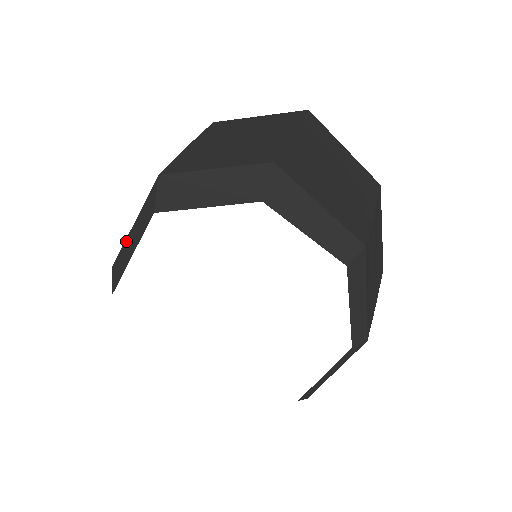
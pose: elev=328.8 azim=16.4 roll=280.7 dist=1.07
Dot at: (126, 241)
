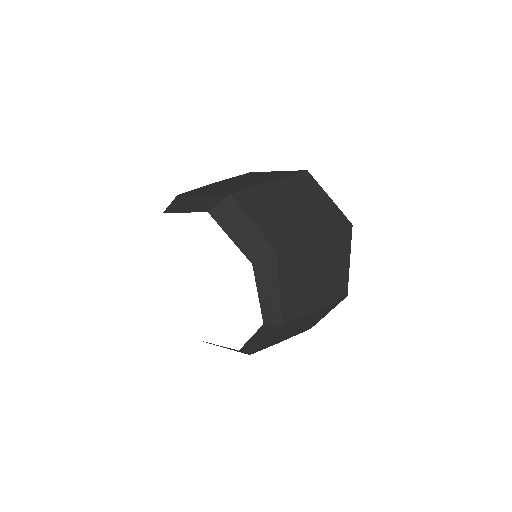
Dot at: (193, 196)
